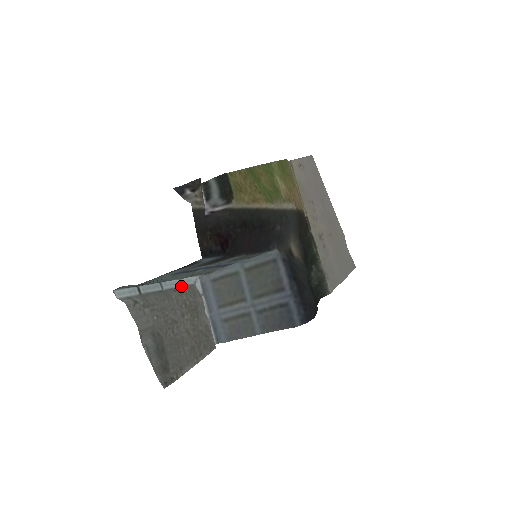
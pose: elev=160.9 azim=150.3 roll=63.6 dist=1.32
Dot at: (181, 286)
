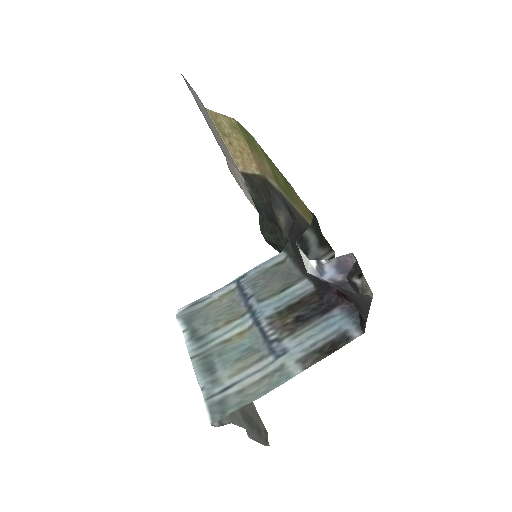
Dot at: occluded
